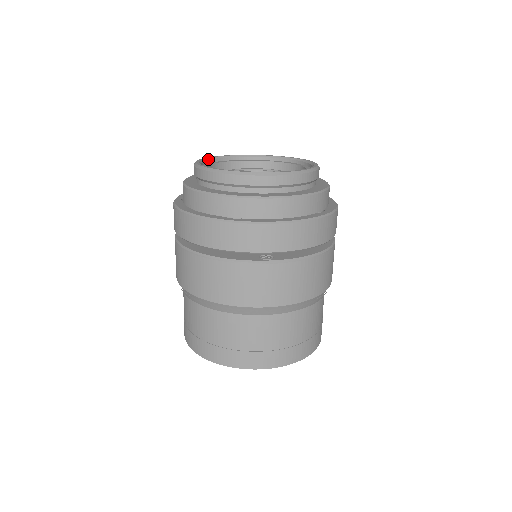
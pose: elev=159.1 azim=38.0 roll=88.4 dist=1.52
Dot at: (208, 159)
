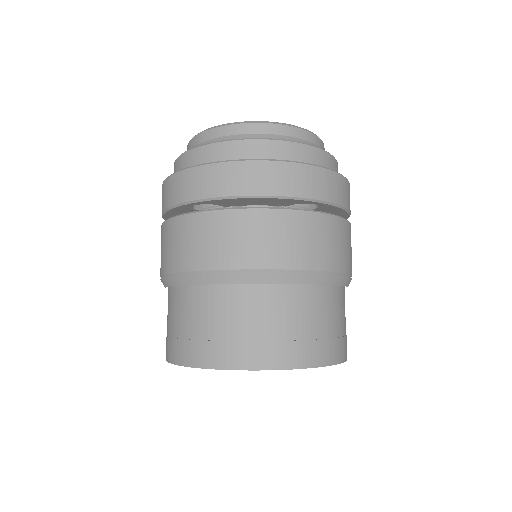
Dot at: occluded
